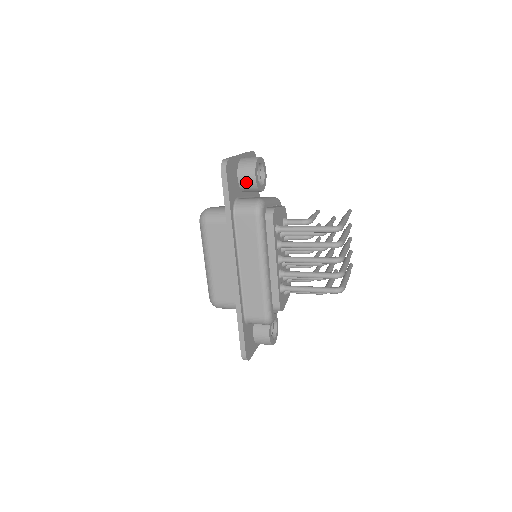
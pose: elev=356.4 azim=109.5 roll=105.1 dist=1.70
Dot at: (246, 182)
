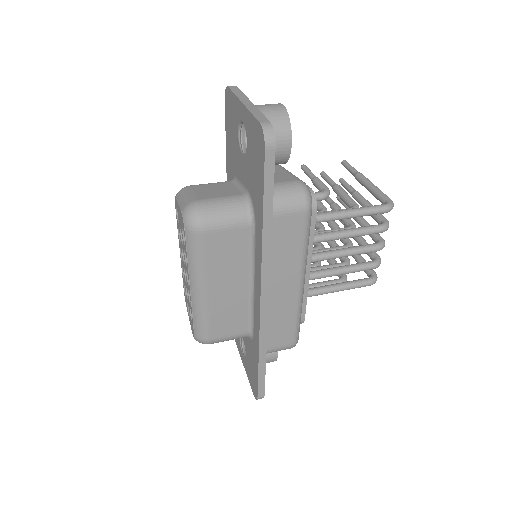
Dot at: occluded
